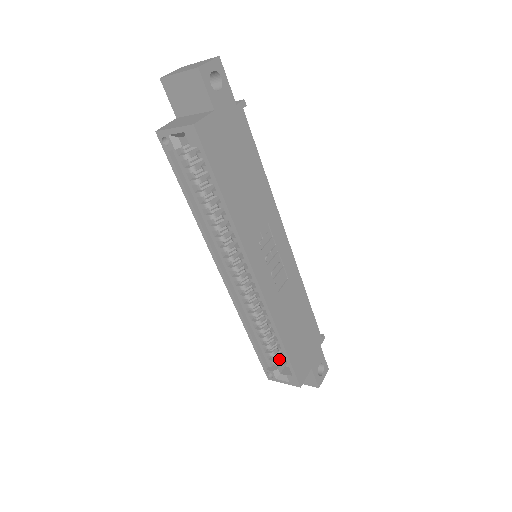
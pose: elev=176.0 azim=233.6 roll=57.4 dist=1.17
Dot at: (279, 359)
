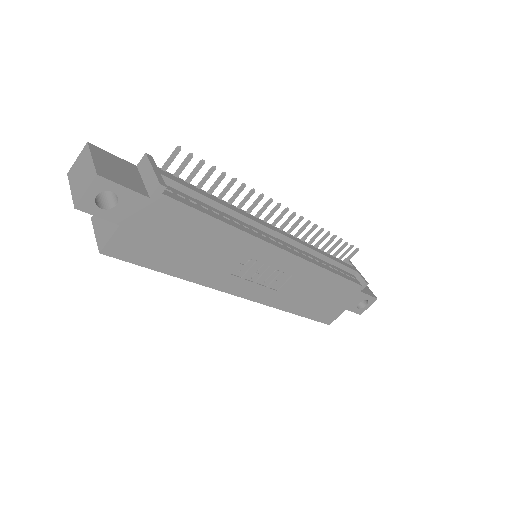
Dot at: occluded
